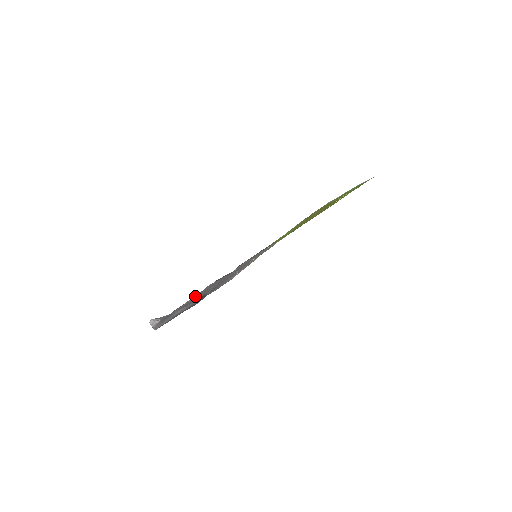
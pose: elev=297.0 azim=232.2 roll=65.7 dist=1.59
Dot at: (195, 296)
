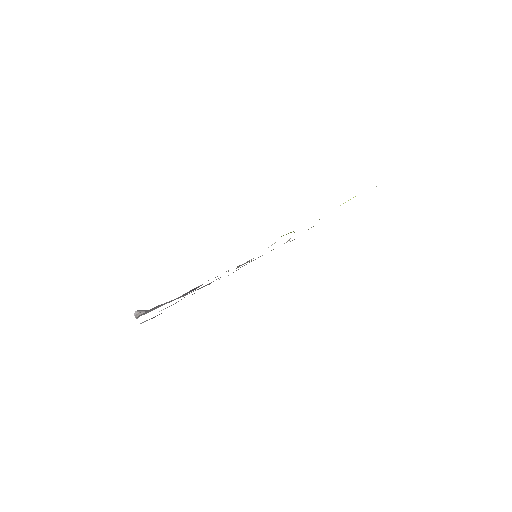
Dot at: occluded
